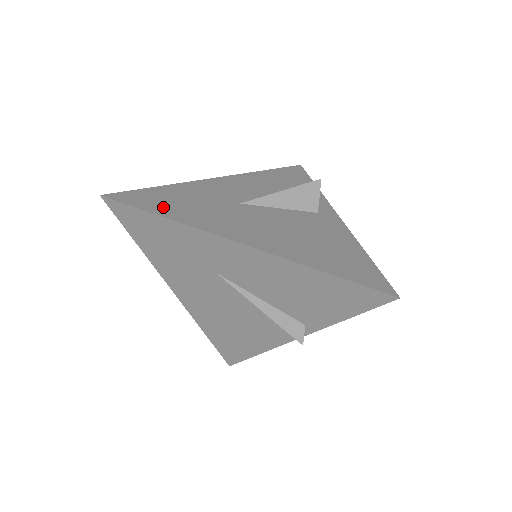
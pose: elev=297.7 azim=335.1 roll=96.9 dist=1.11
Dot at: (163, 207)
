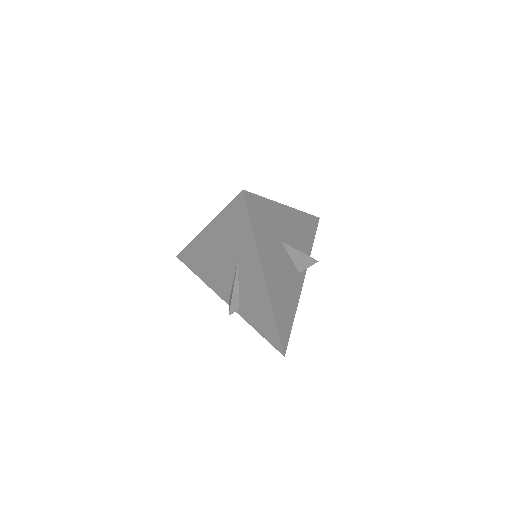
Dot at: (258, 223)
